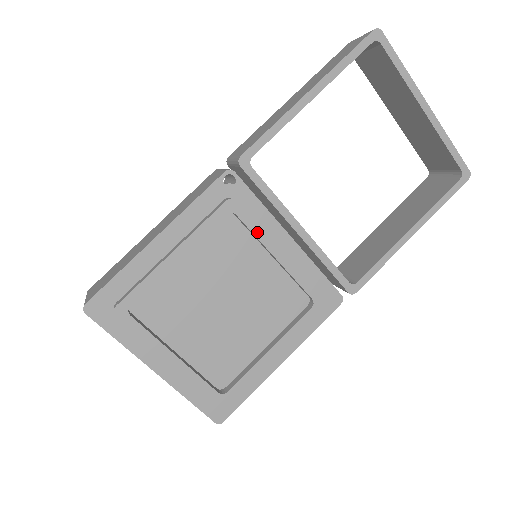
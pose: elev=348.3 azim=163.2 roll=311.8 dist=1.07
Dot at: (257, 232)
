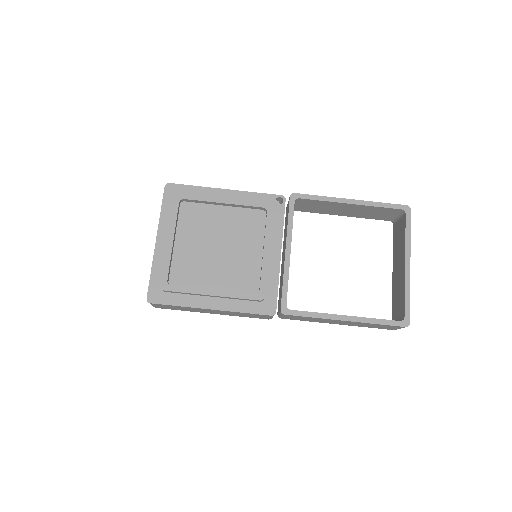
Dot at: (268, 229)
